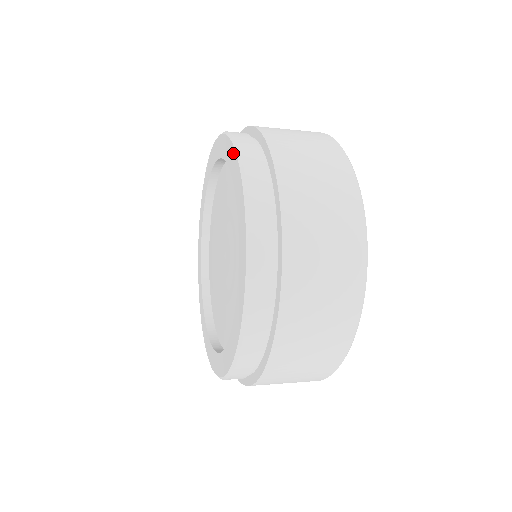
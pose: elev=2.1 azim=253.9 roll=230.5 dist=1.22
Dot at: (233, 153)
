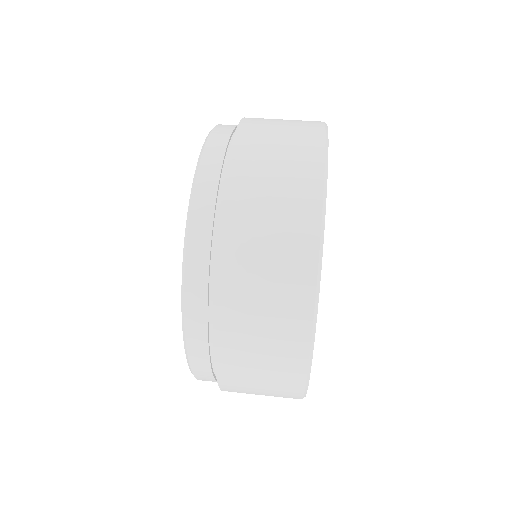
Dot at: occluded
